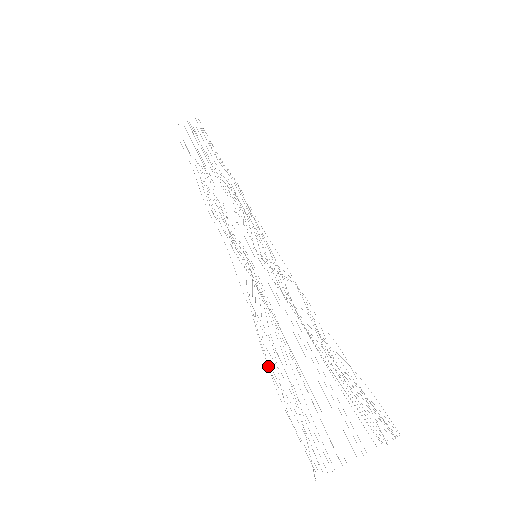
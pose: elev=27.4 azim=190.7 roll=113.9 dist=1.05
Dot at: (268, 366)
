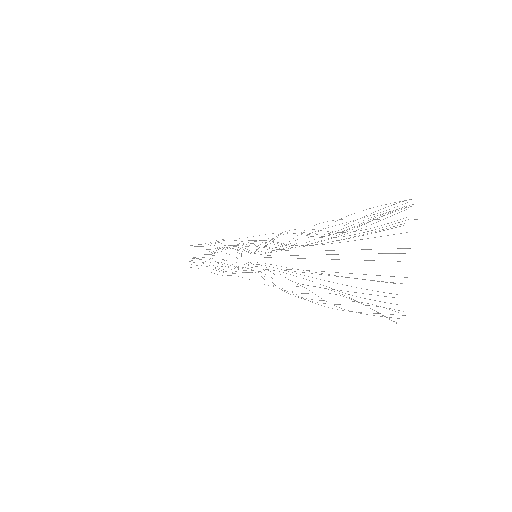
Dot at: occluded
